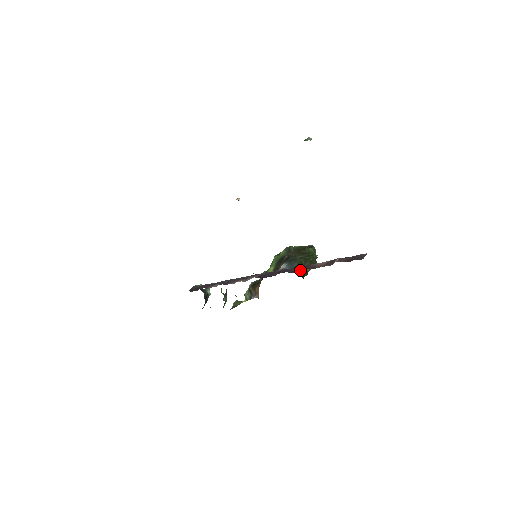
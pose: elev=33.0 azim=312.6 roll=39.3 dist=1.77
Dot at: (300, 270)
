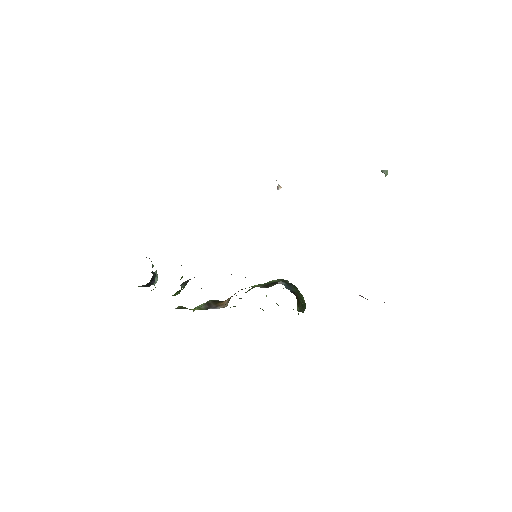
Dot at: occluded
